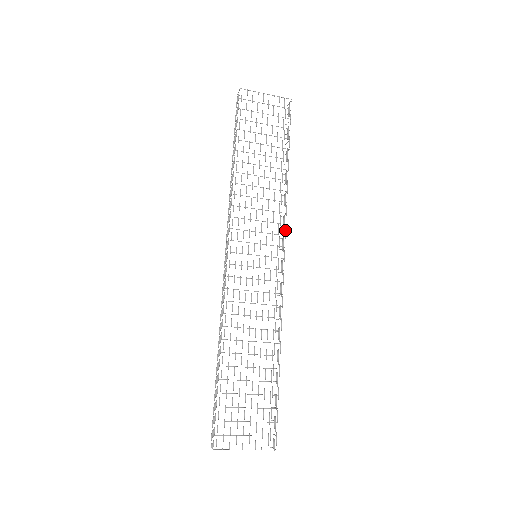
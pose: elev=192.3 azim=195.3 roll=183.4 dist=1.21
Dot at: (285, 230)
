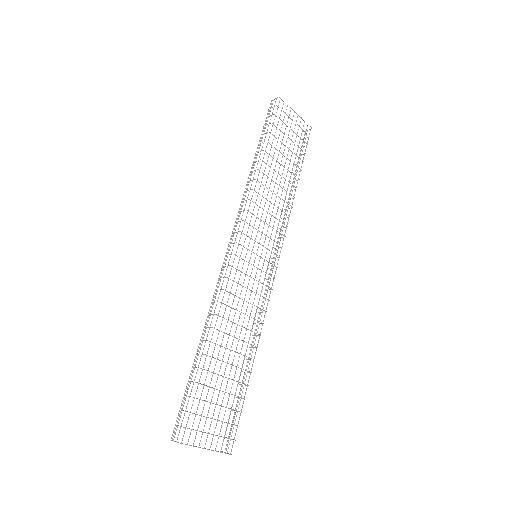
Dot at: occluded
